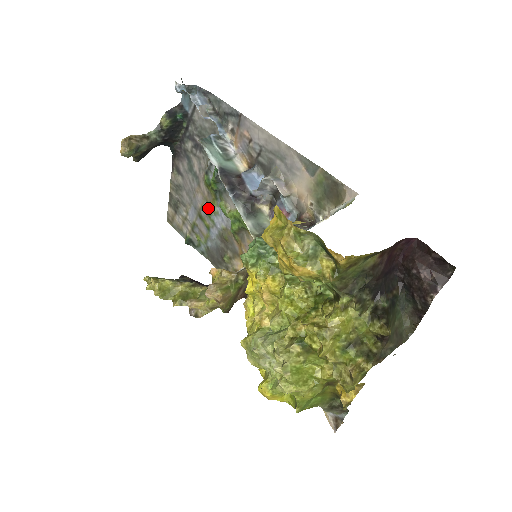
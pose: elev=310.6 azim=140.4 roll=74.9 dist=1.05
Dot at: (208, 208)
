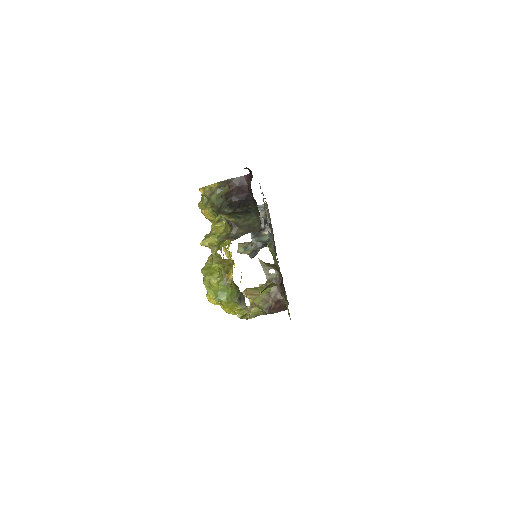
Dot at: occluded
